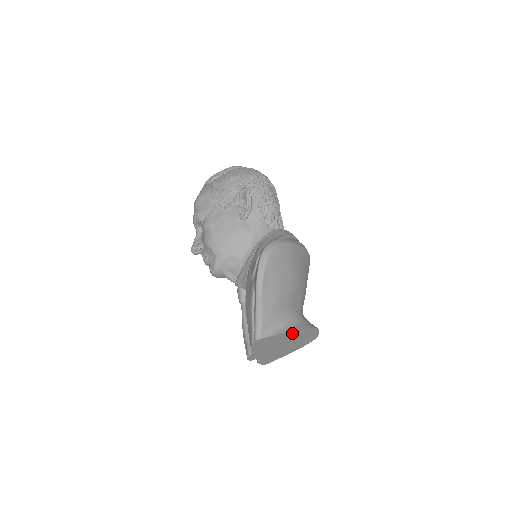
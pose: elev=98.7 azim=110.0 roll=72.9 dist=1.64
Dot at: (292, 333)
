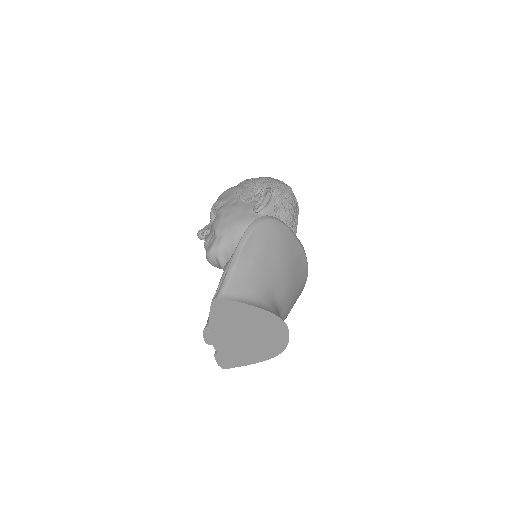
Dot at: (258, 314)
